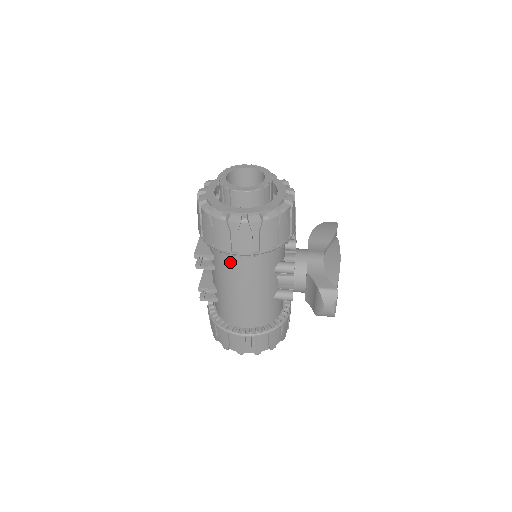
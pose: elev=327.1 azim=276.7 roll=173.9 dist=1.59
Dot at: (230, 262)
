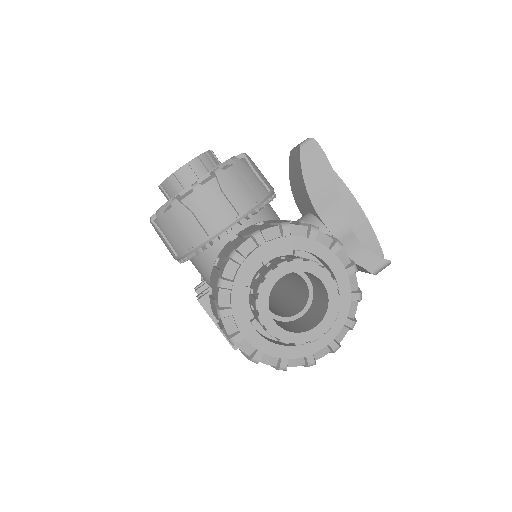
Dot at: occluded
